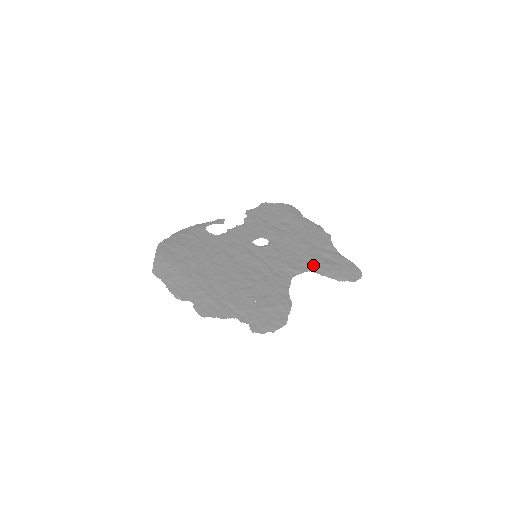
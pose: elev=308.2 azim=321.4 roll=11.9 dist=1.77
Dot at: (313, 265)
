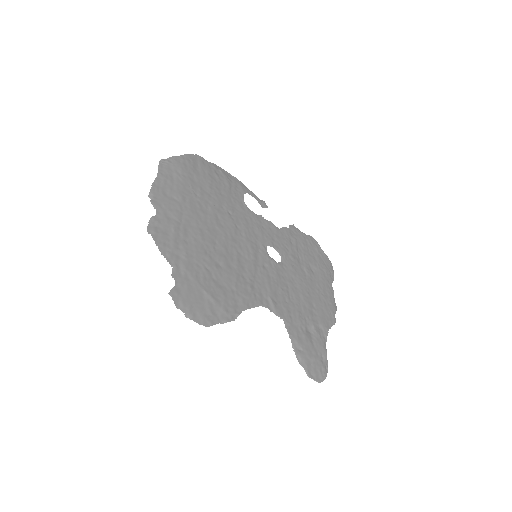
Dot at: (292, 321)
